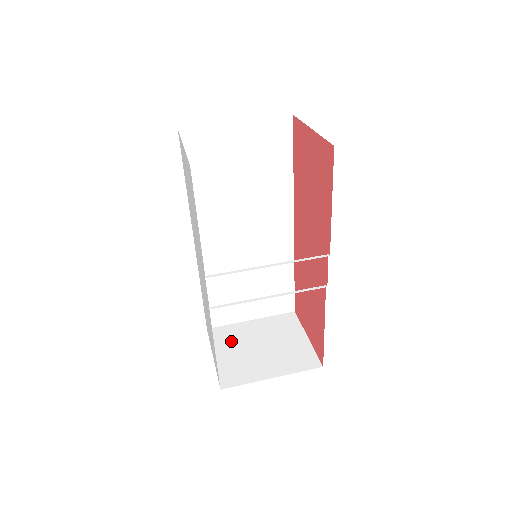
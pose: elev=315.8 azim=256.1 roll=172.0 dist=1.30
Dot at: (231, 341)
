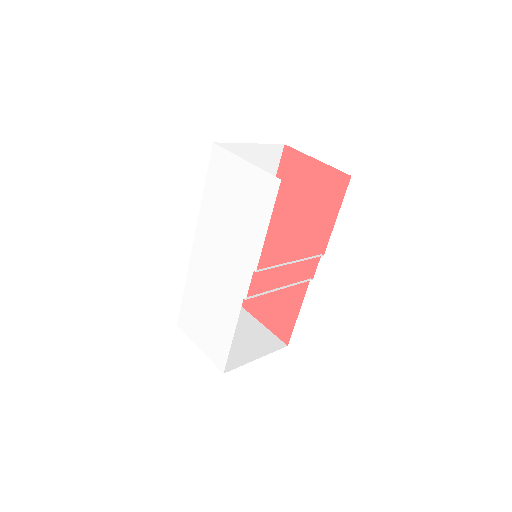
Dot at: occluded
